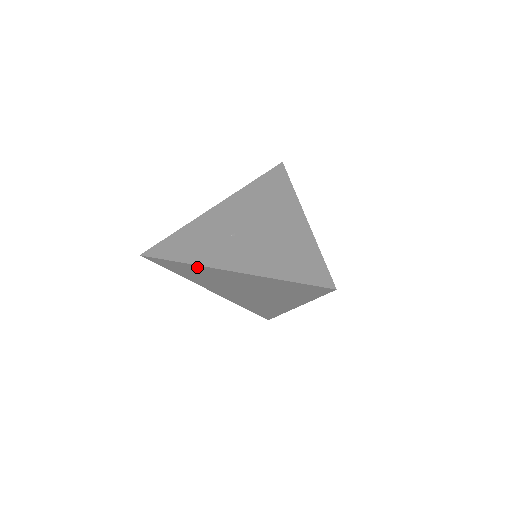
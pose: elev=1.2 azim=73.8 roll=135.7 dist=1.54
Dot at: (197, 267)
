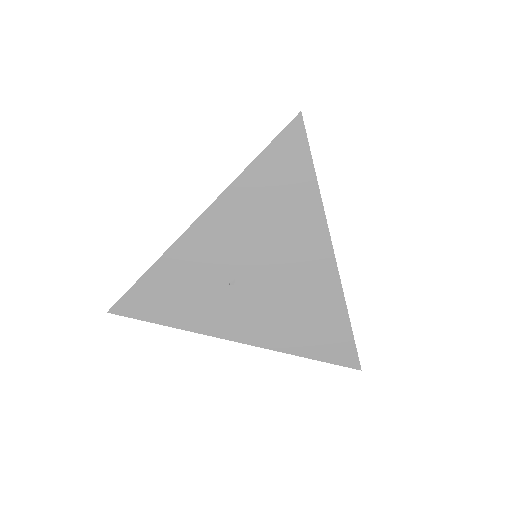
Dot at: (190, 325)
